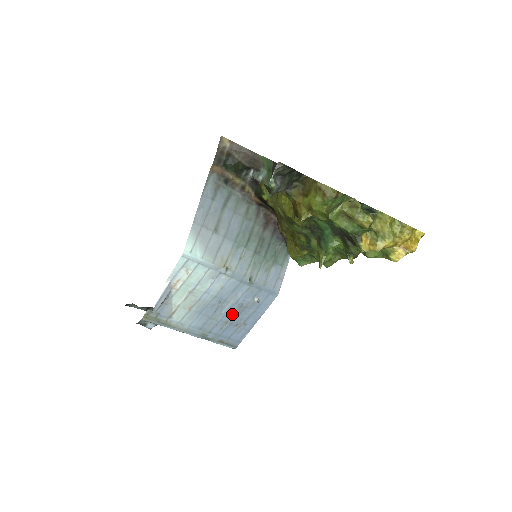
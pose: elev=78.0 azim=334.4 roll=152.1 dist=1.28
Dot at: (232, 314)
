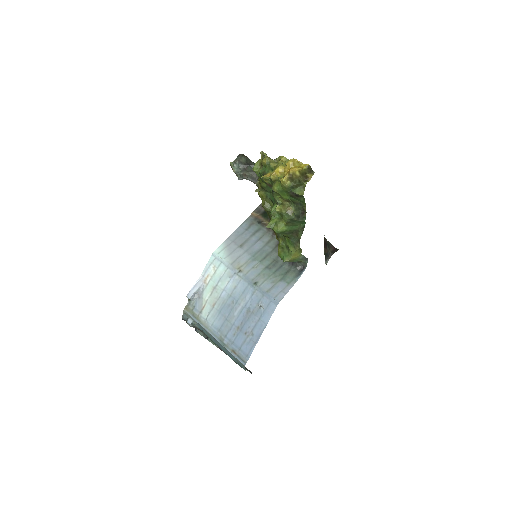
Dot at: (242, 319)
